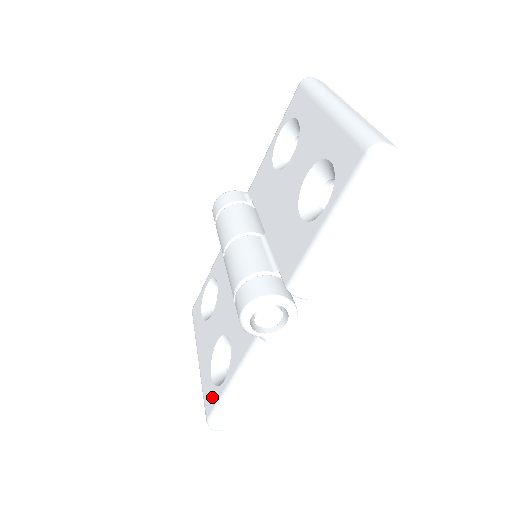
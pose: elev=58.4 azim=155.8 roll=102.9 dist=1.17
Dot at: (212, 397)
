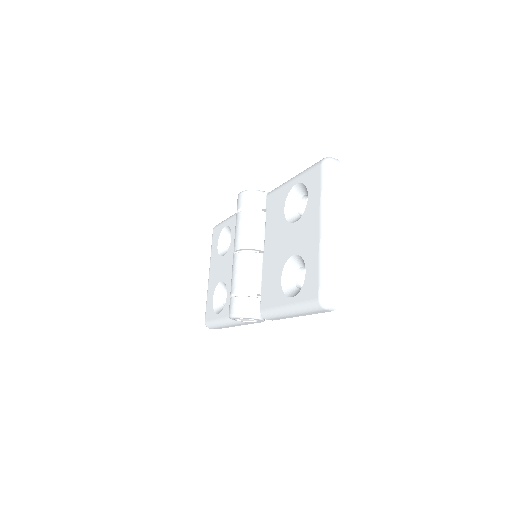
Dot at: (210, 313)
